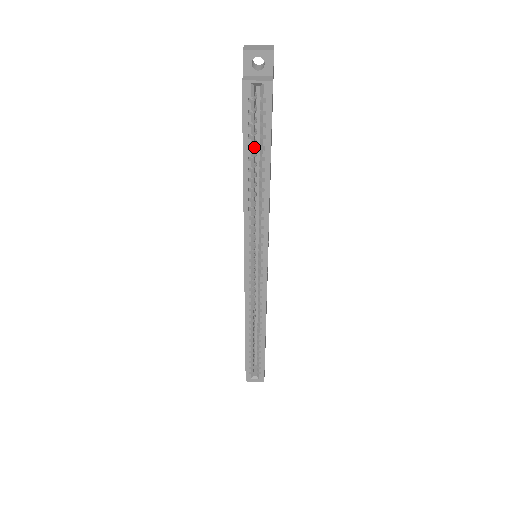
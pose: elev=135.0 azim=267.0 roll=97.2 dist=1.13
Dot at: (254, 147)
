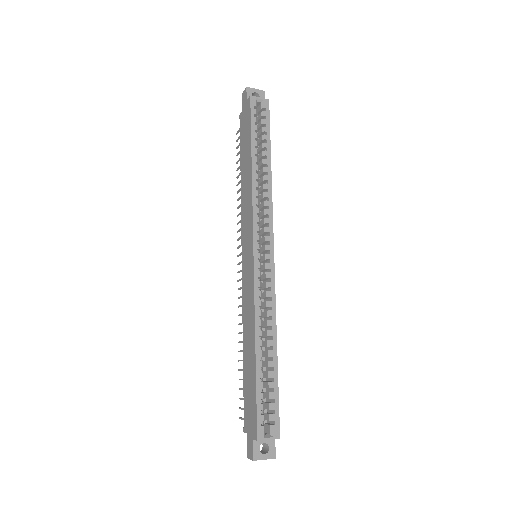
Dot at: occluded
